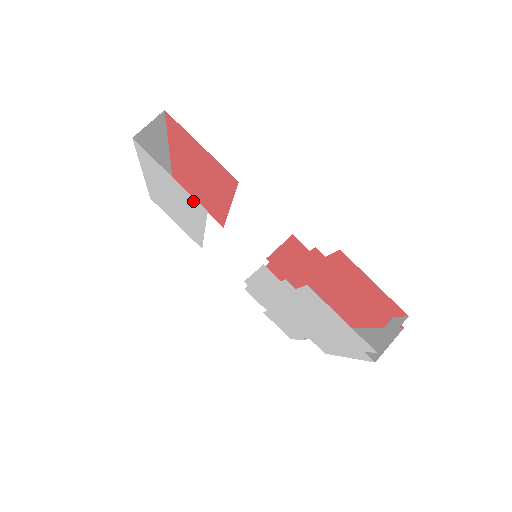
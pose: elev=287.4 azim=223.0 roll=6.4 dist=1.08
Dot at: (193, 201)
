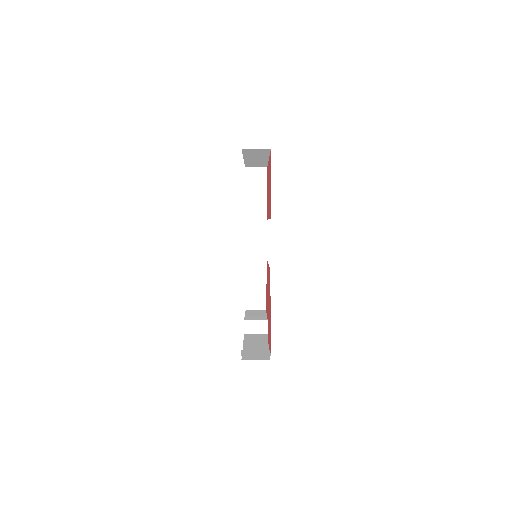
Dot at: occluded
